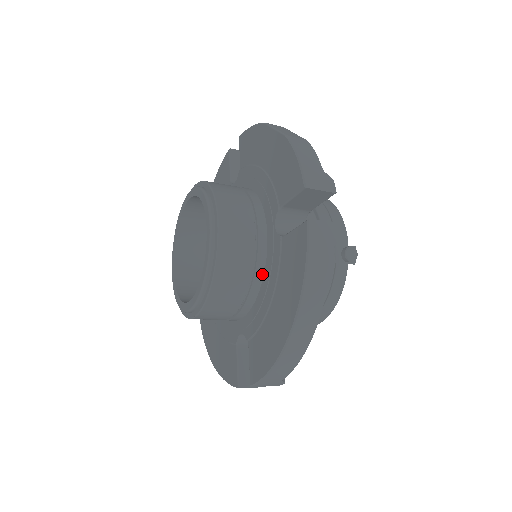
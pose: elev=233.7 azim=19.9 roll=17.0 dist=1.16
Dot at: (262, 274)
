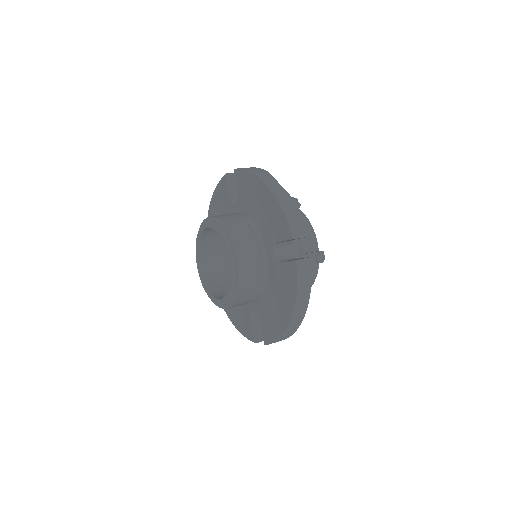
Dot at: (266, 281)
